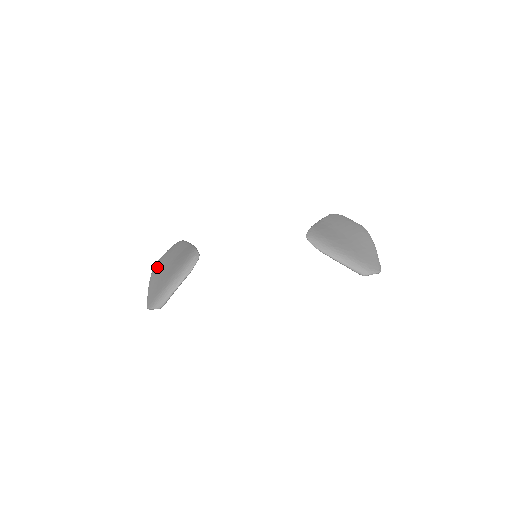
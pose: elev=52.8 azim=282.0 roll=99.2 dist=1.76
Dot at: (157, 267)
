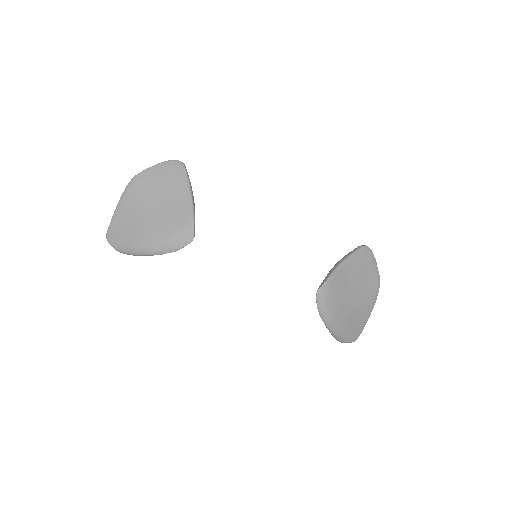
Dot at: (137, 187)
